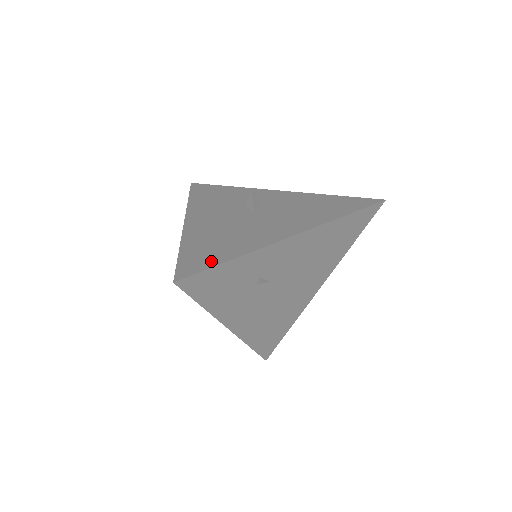
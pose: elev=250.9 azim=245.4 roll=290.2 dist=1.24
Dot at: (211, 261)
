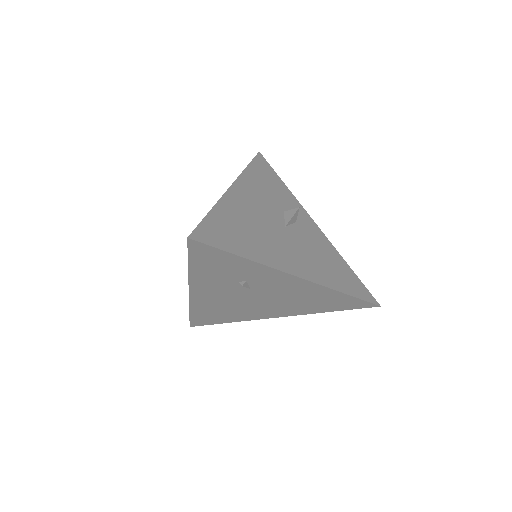
Dot at: (227, 244)
